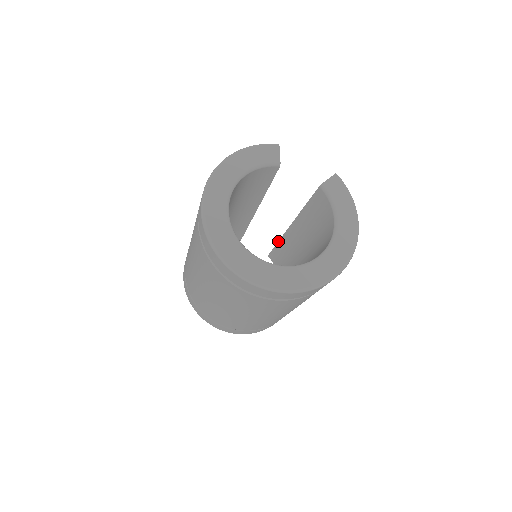
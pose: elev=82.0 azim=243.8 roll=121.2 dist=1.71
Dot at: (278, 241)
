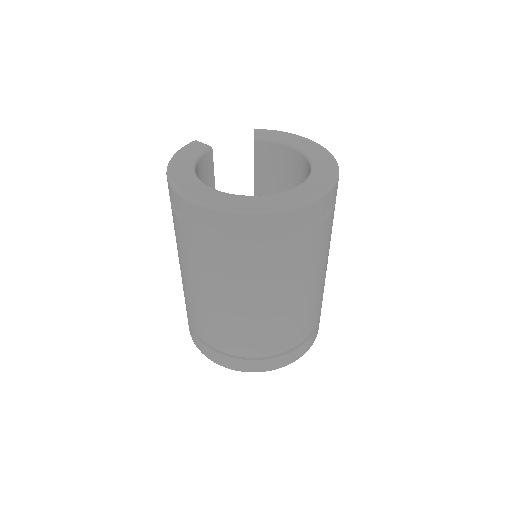
Dot at: occluded
